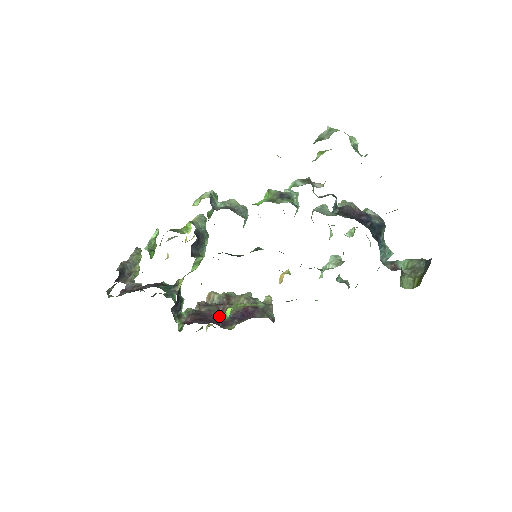
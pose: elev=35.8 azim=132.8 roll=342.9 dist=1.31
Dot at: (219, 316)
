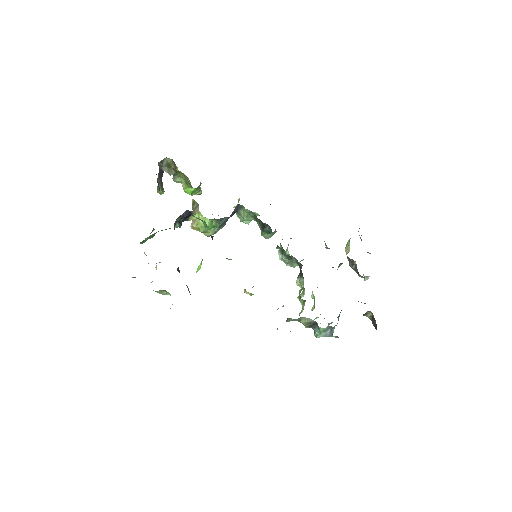
Dot at: occluded
